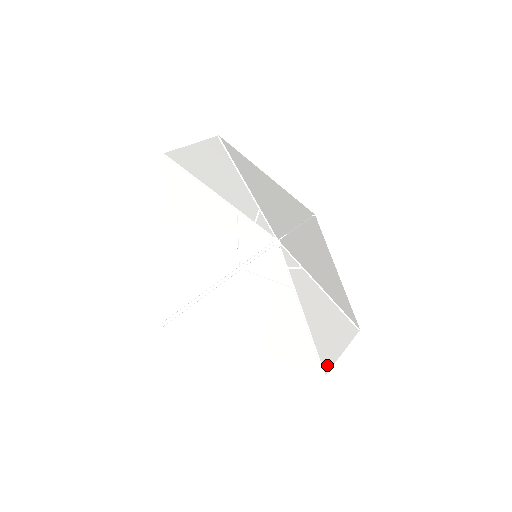
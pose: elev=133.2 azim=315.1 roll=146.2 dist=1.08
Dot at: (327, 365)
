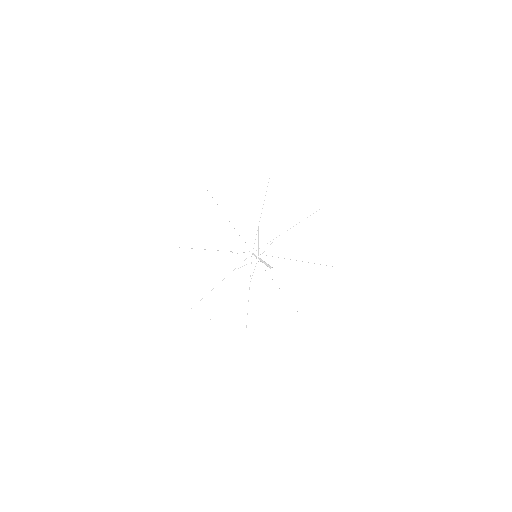
Dot at: (306, 311)
